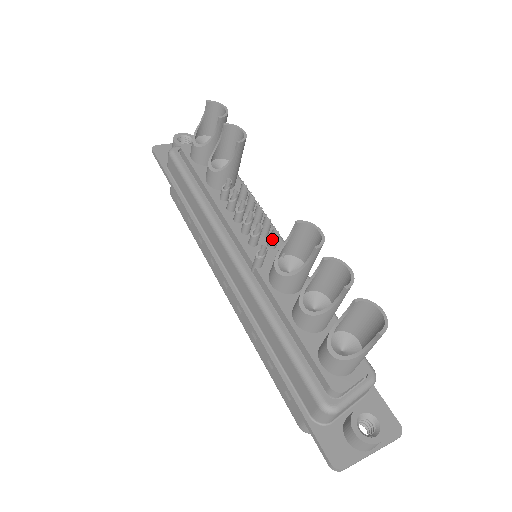
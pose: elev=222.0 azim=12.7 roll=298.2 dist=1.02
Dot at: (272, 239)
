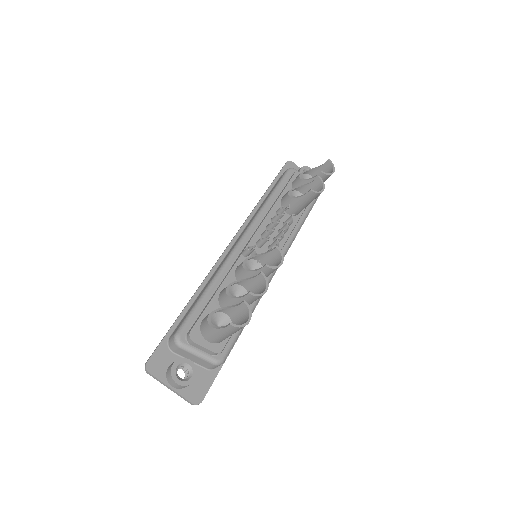
Dot at: occluded
